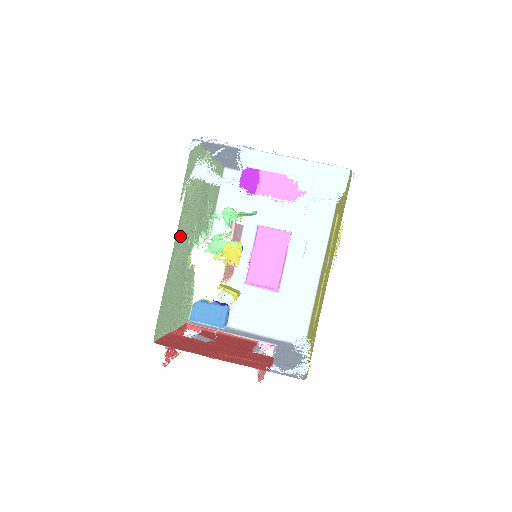
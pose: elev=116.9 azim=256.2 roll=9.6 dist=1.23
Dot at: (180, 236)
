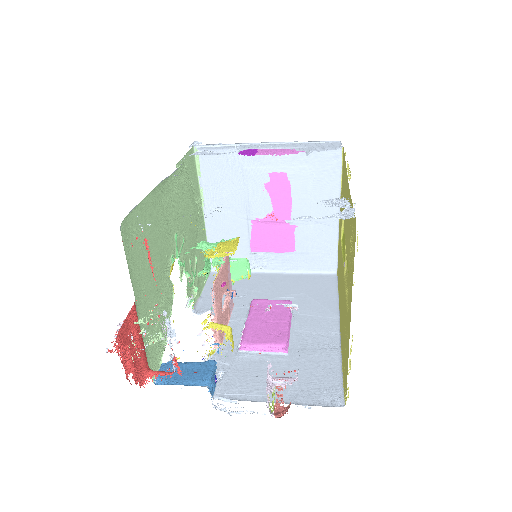
Dot at: (171, 196)
